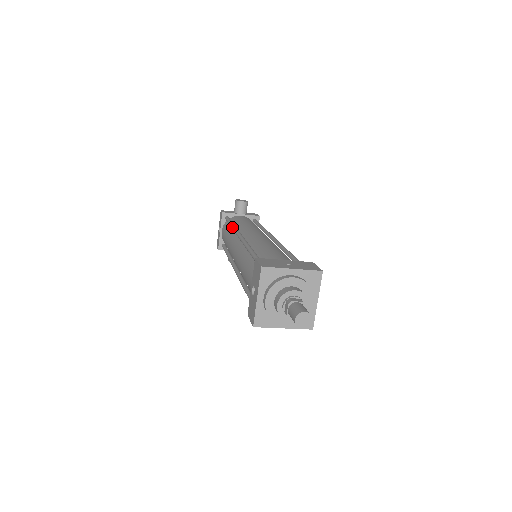
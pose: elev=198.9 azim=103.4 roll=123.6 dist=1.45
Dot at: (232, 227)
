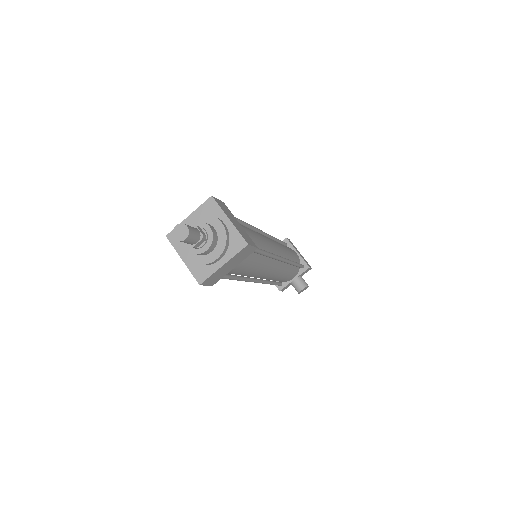
Dot at: occluded
